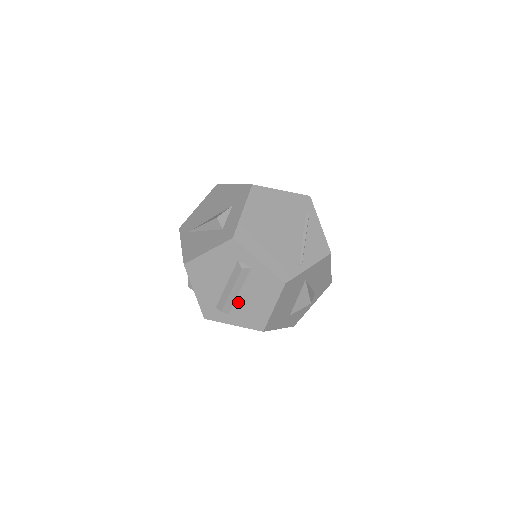
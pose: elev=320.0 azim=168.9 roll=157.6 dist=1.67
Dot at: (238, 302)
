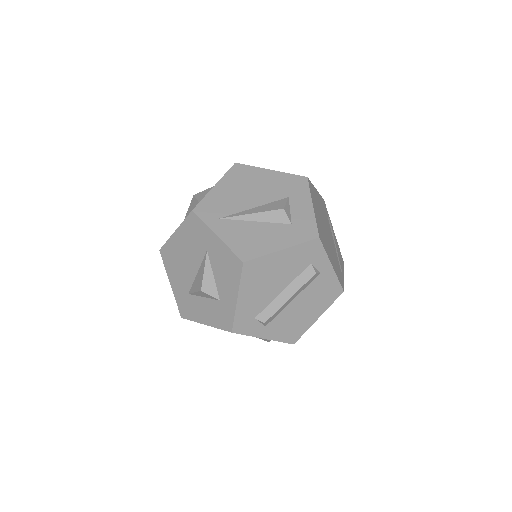
Dot at: (285, 311)
